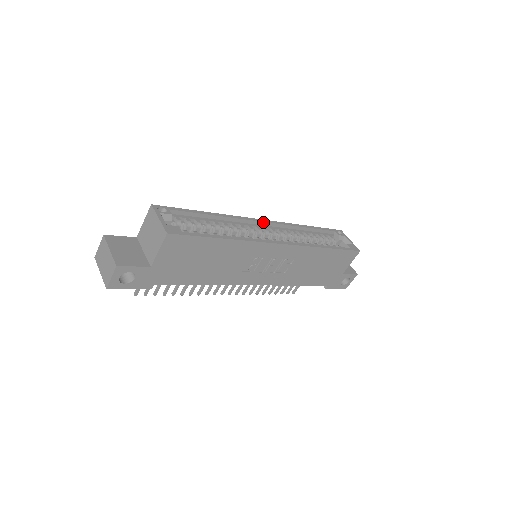
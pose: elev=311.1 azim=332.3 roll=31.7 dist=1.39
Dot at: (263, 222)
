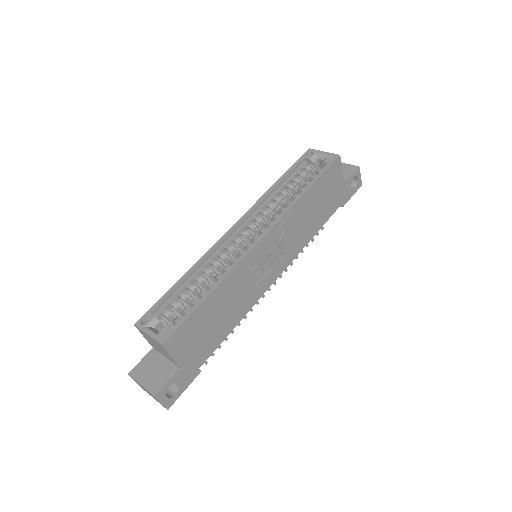
Dot at: (233, 229)
